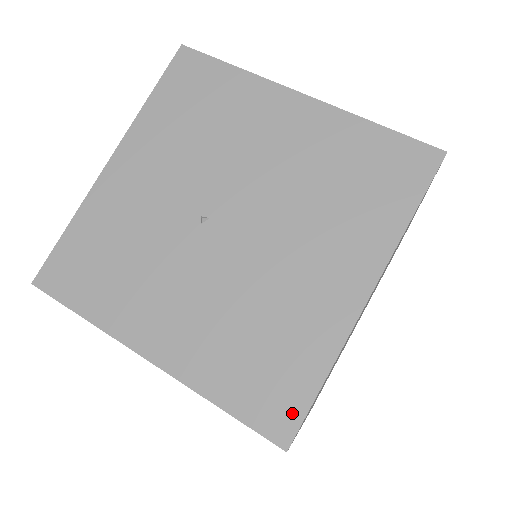
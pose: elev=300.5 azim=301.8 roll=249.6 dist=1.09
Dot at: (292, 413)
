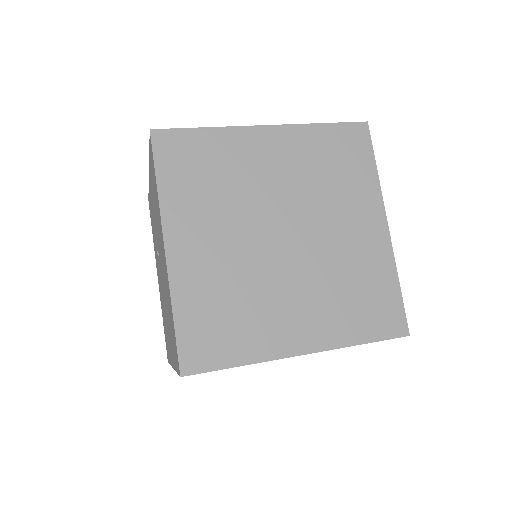
Dot at: occluded
